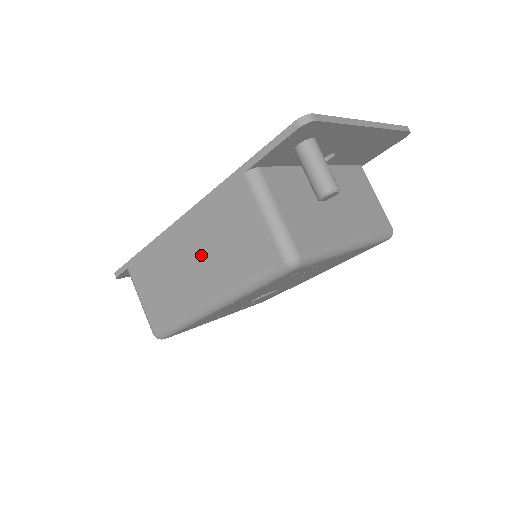
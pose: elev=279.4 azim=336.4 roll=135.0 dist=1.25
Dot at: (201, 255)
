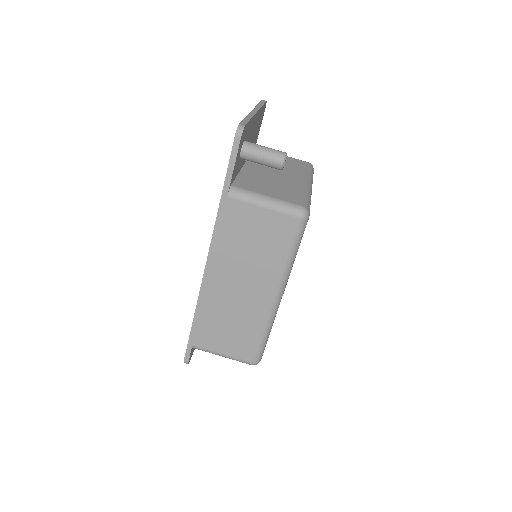
Dot at: (242, 275)
